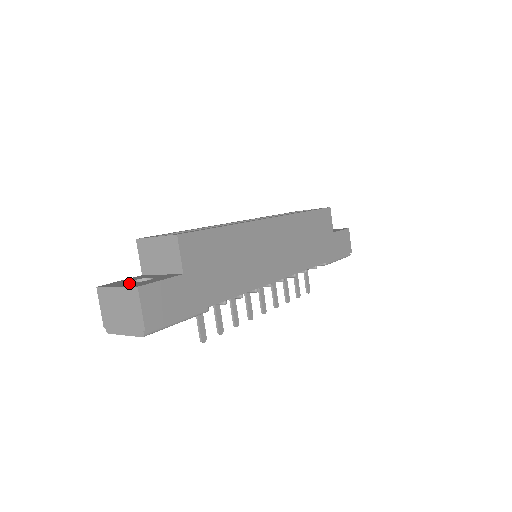
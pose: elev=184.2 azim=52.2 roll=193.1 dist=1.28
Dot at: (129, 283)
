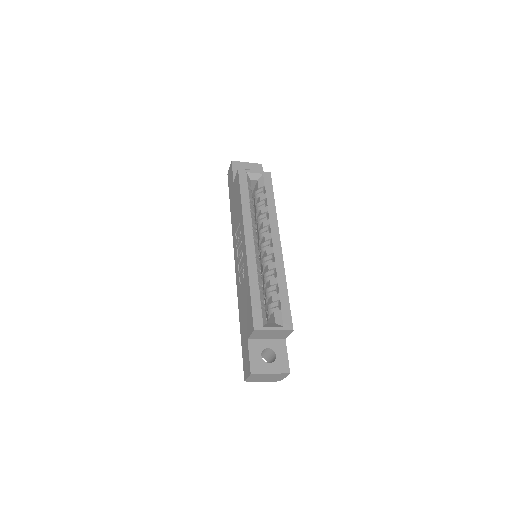
Dot at: (271, 365)
